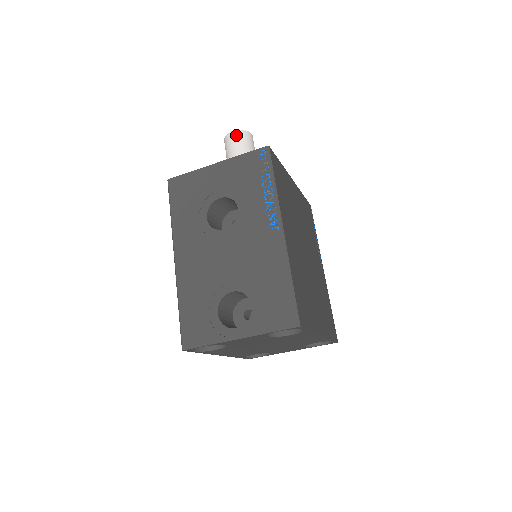
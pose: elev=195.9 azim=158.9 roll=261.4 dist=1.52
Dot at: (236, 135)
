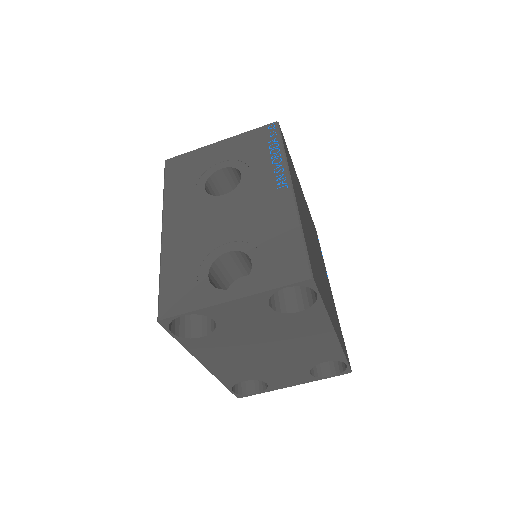
Dot at: occluded
